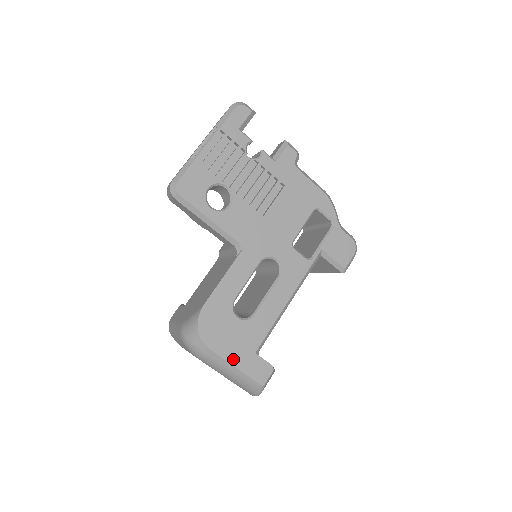
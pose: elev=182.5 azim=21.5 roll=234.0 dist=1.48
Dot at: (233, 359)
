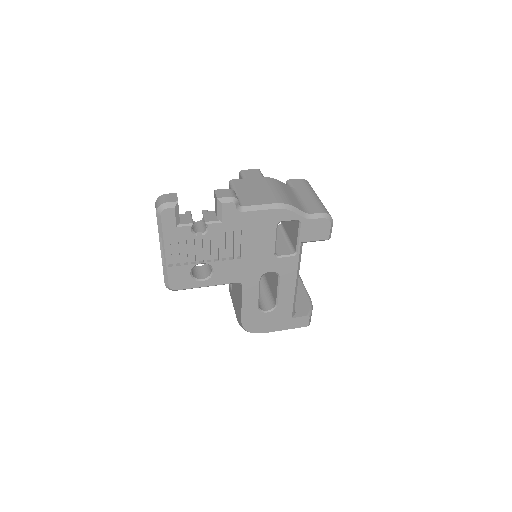
Dot at: (280, 328)
